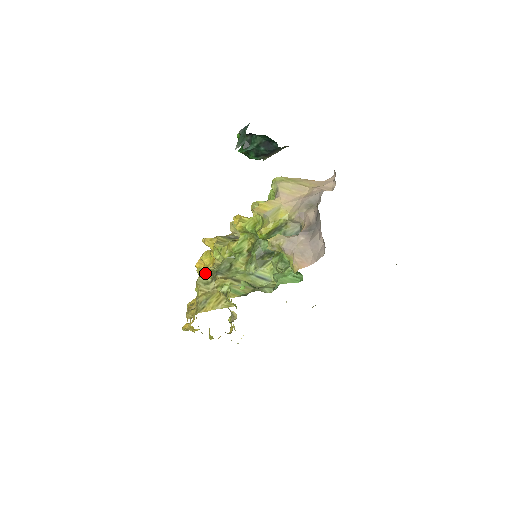
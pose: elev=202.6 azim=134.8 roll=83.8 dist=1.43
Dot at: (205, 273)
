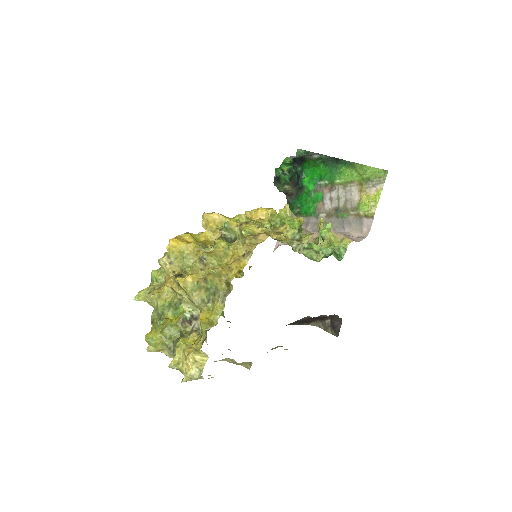
Dot at: occluded
